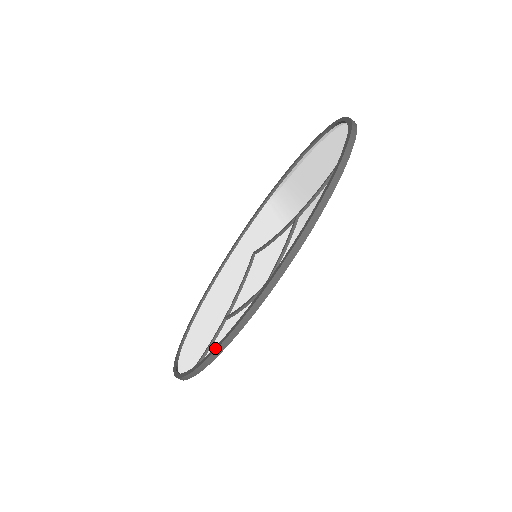
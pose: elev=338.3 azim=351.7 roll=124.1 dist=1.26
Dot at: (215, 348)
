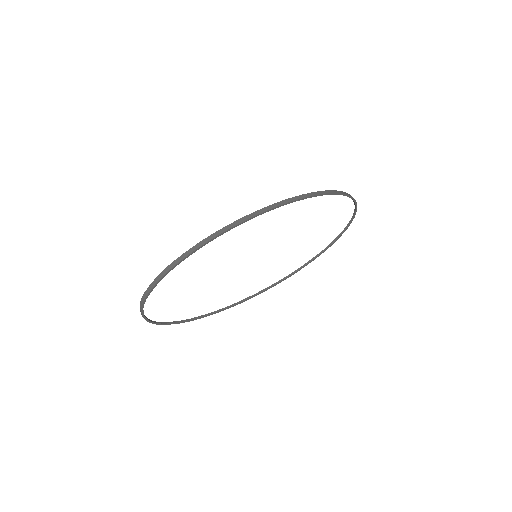
Dot at: (190, 250)
